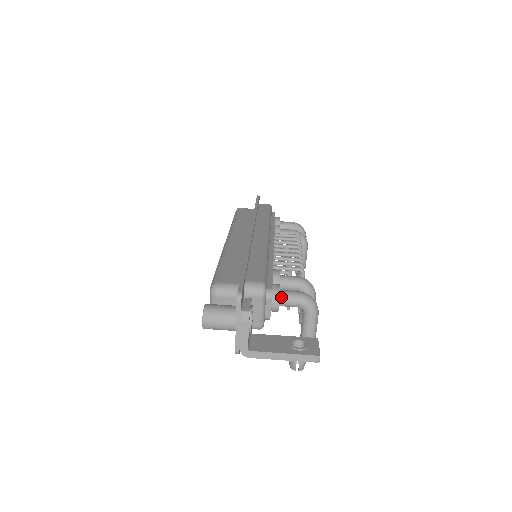
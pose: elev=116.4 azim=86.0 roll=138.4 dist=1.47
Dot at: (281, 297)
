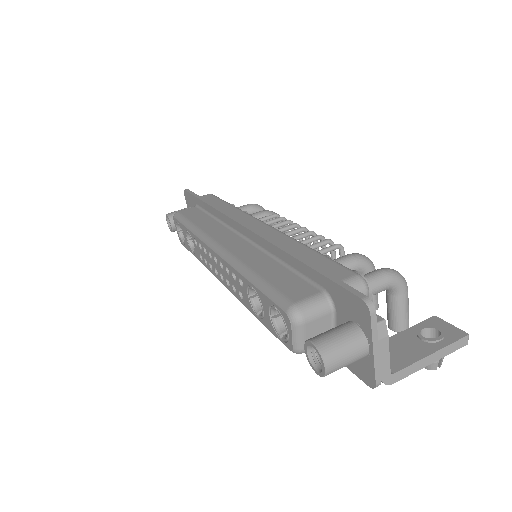
Dot at: occluded
